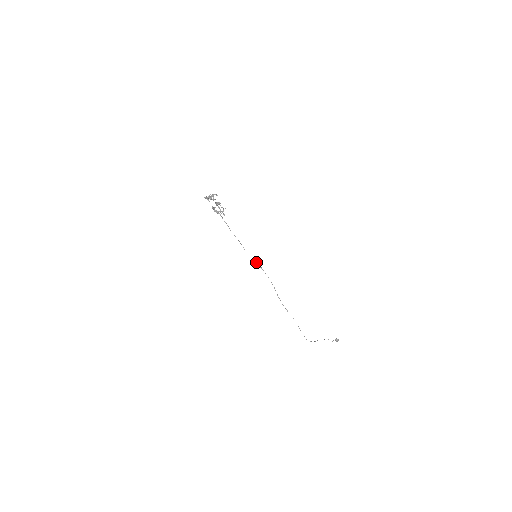
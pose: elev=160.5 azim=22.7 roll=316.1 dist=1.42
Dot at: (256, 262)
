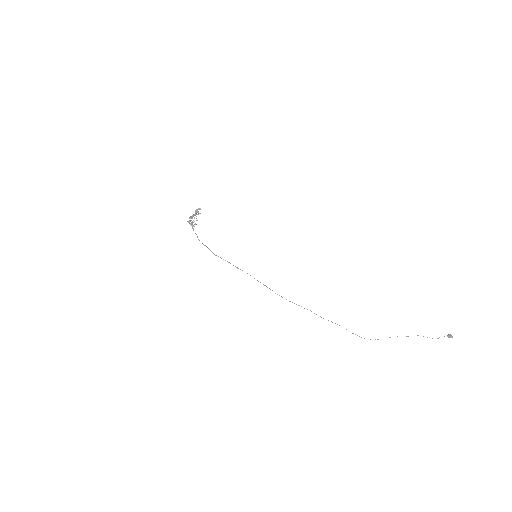
Dot at: occluded
